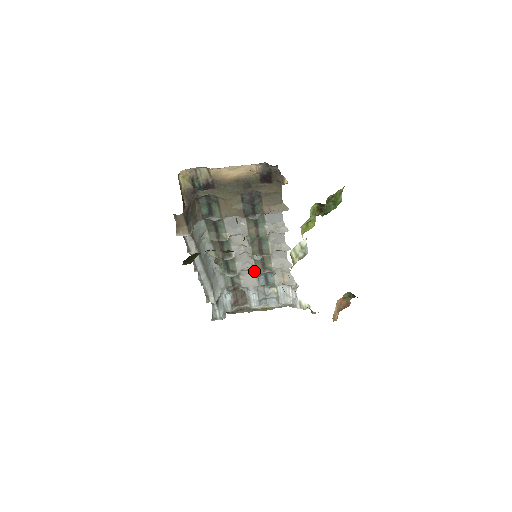
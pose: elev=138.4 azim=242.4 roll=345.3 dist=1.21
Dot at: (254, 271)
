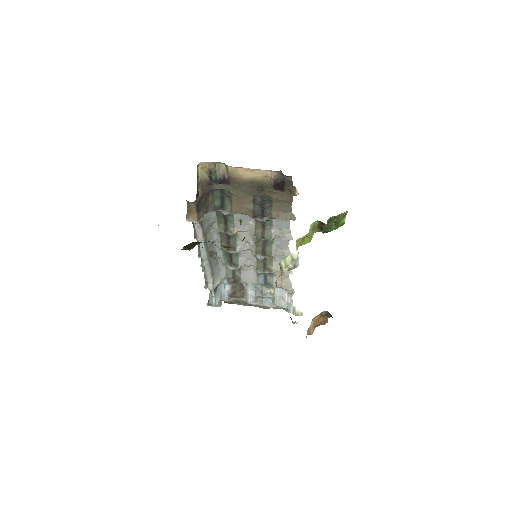
Dot at: (255, 269)
